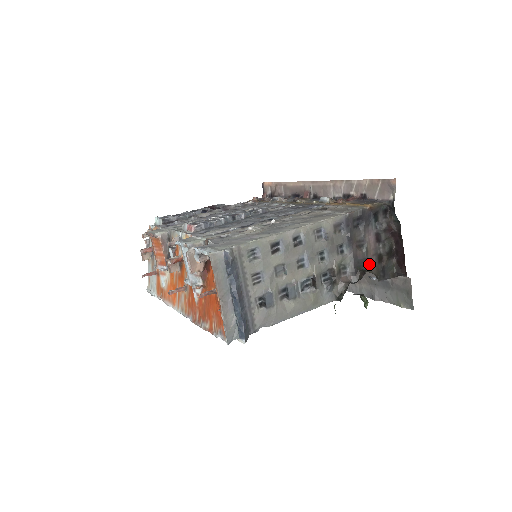
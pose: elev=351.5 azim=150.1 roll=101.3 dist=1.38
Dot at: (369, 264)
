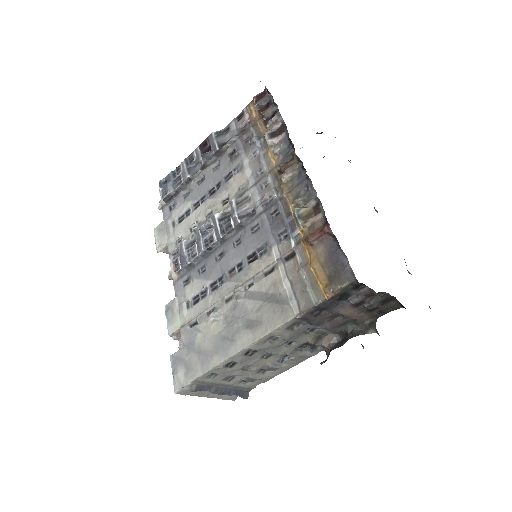
Dot at: (356, 320)
